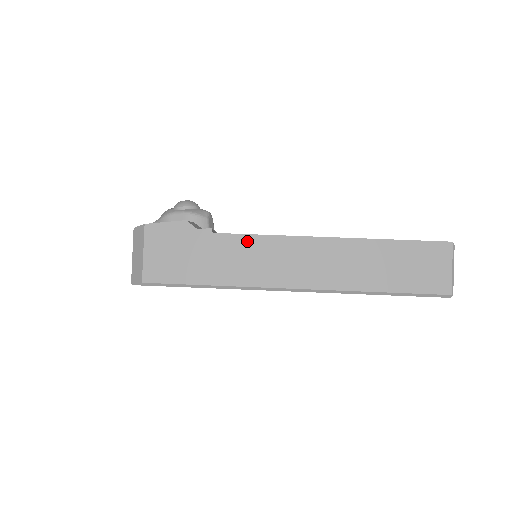
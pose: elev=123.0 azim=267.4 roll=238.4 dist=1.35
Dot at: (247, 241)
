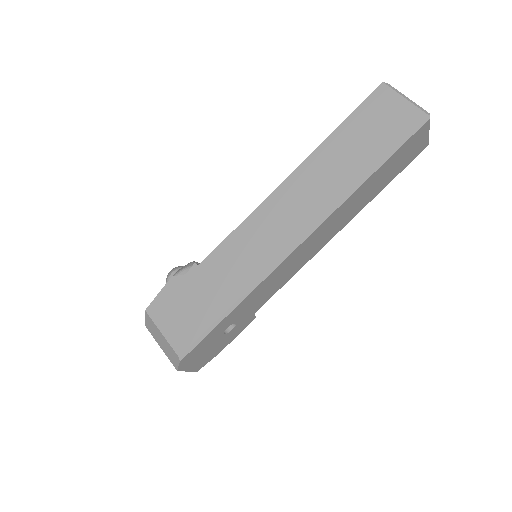
Dot at: (229, 245)
